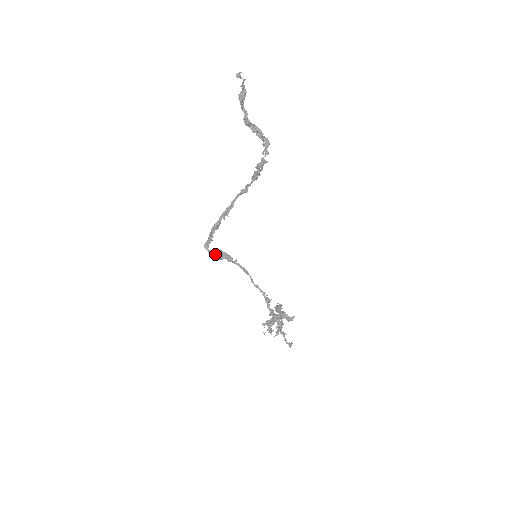
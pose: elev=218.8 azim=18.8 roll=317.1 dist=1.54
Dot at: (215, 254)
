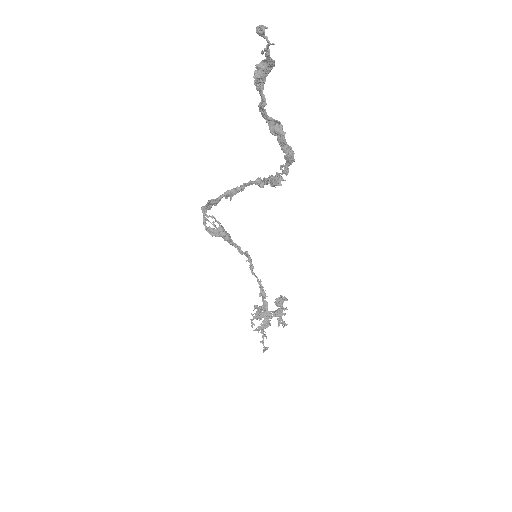
Dot at: (209, 226)
